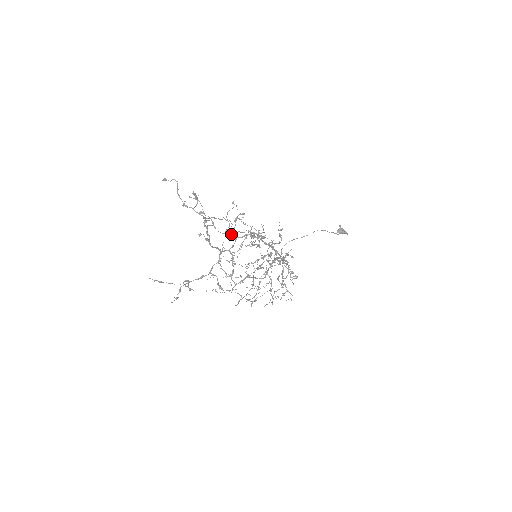
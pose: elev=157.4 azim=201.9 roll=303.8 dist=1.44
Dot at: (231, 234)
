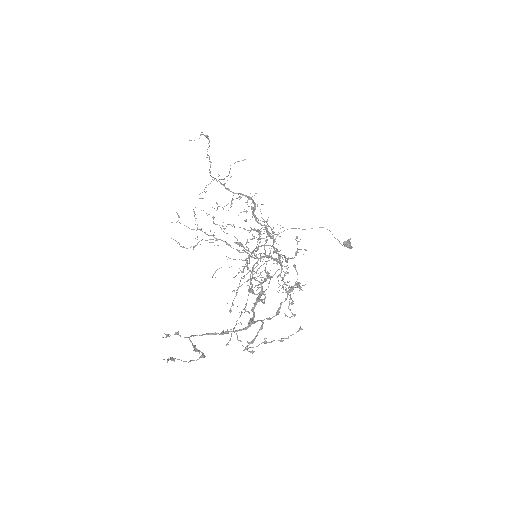
Dot at: (224, 183)
